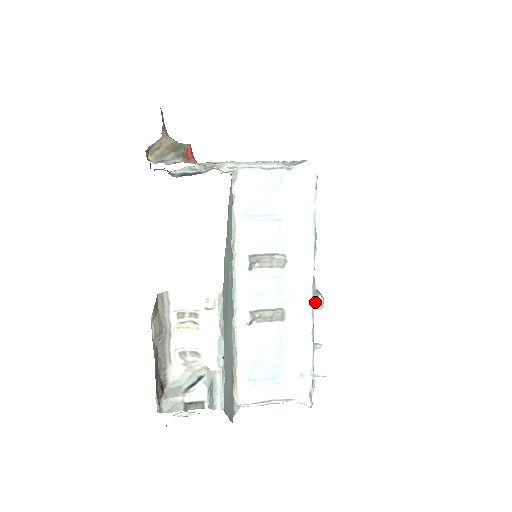
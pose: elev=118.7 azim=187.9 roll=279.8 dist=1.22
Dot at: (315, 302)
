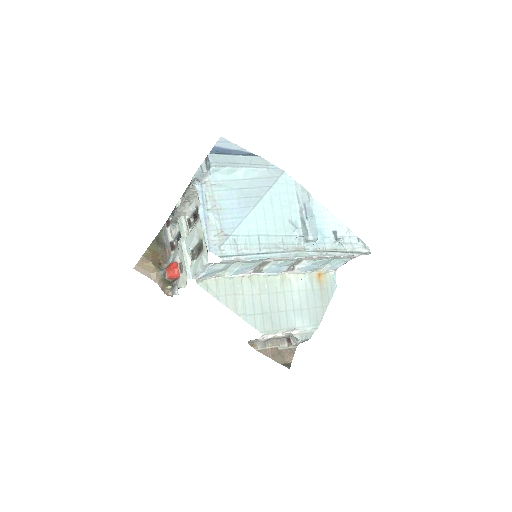
Dot at: (310, 244)
